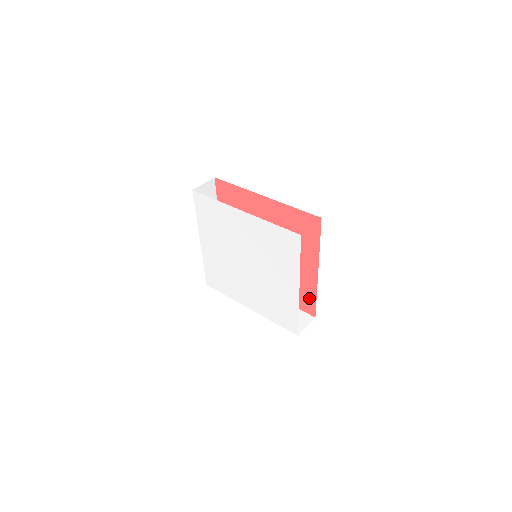
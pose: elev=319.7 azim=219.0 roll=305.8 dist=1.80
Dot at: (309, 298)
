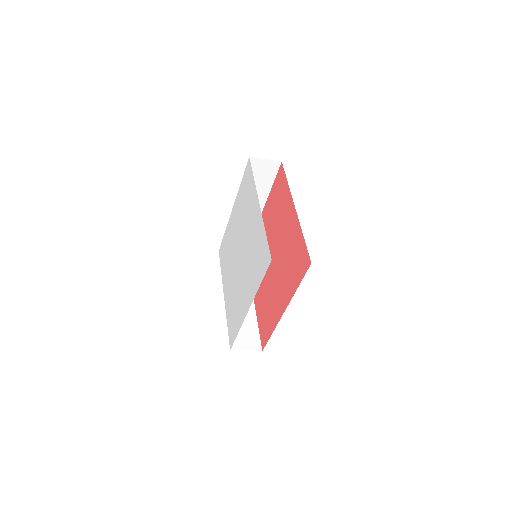
Dot at: (301, 248)
